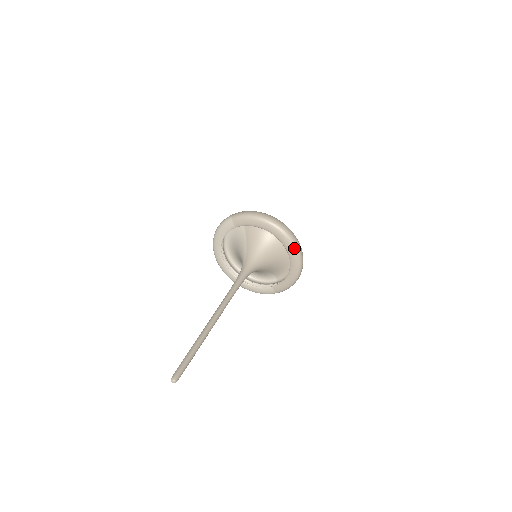
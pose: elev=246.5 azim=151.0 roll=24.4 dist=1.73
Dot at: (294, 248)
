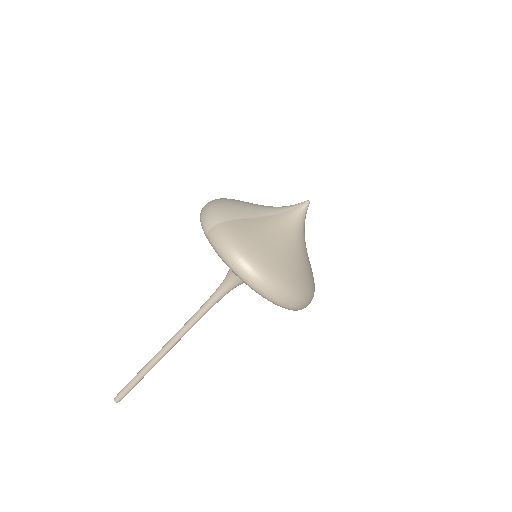
Dot at: (286, 308)
